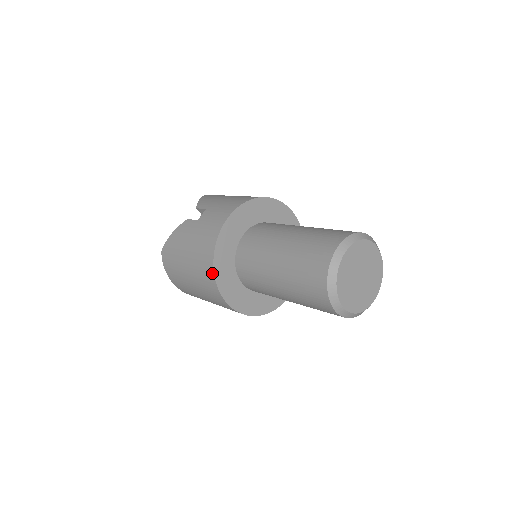
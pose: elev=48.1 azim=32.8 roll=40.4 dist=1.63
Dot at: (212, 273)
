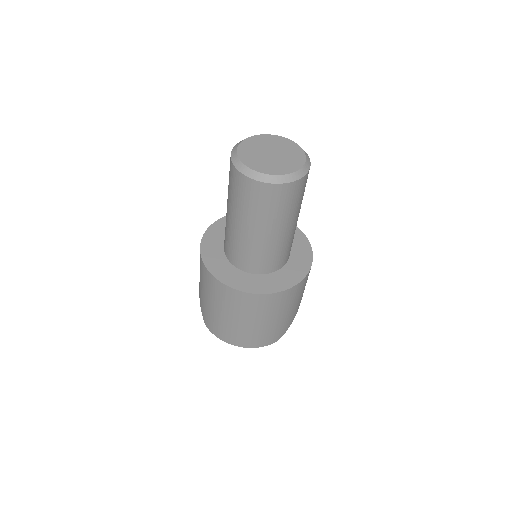
Dot at: (213, 278)
